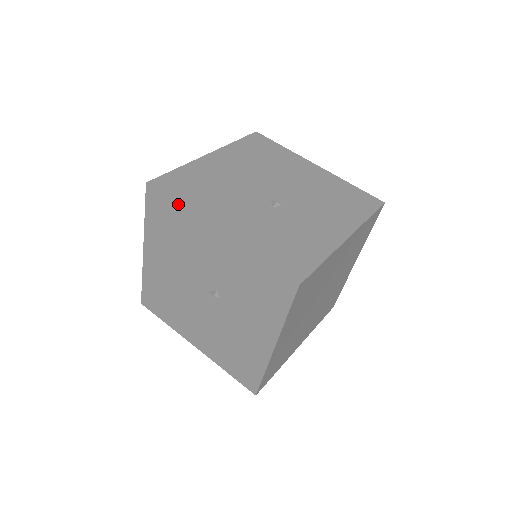
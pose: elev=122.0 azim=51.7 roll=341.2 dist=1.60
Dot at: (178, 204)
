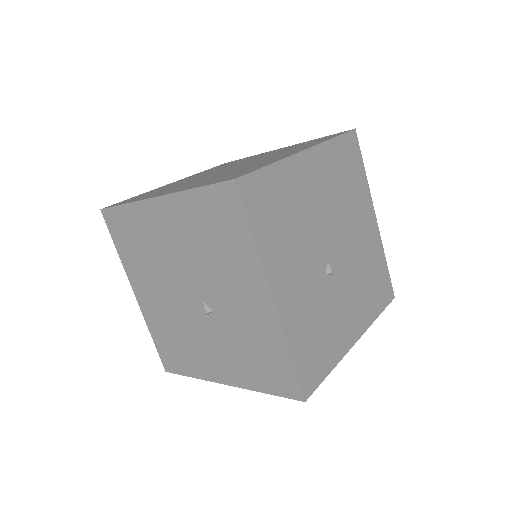
Dot at: (253, 237)
